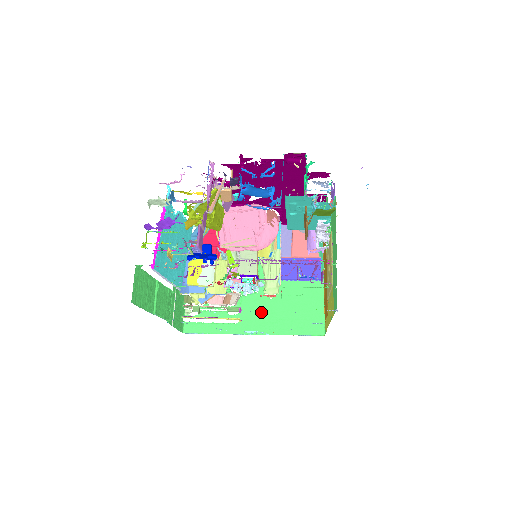
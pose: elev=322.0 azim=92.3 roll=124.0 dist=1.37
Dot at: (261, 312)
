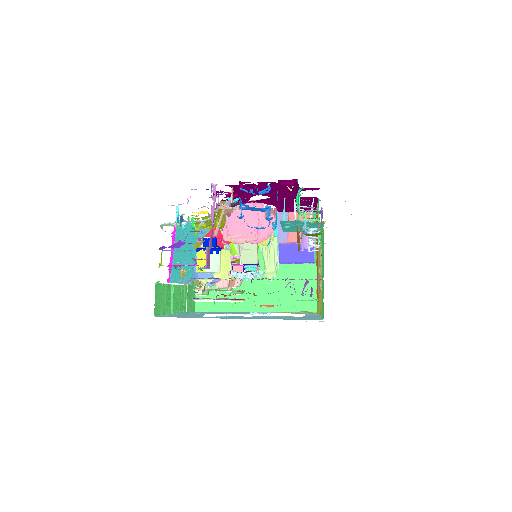
Dot at: (262, 292)
